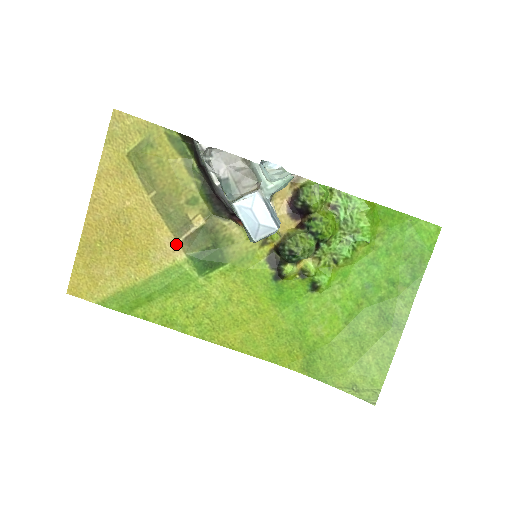
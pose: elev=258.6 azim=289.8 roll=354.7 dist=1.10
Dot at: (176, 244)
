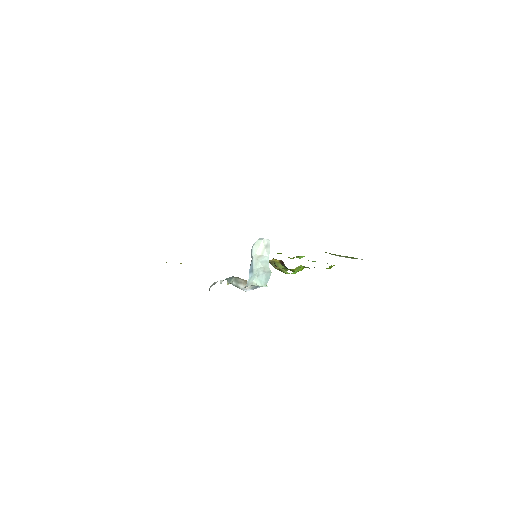
Dot at: occluded
